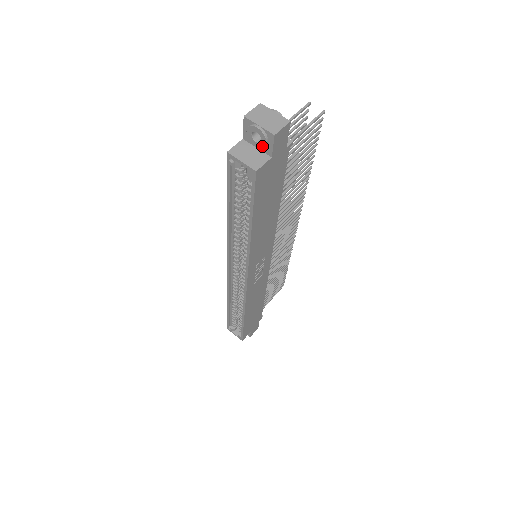
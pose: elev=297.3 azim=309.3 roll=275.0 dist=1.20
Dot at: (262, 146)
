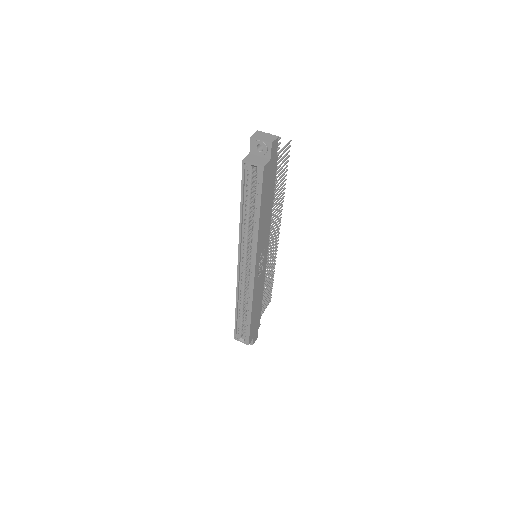
Dot at: (264, 153)
